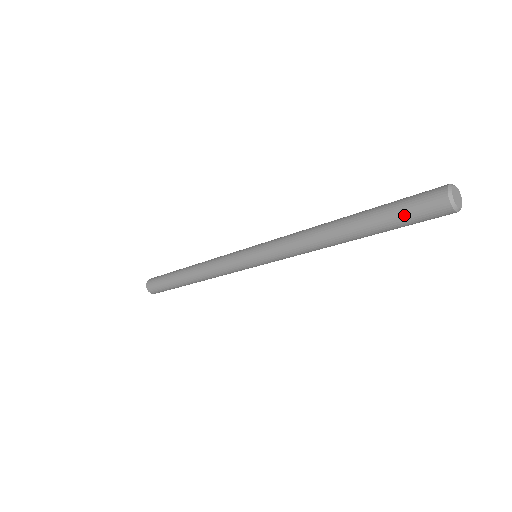
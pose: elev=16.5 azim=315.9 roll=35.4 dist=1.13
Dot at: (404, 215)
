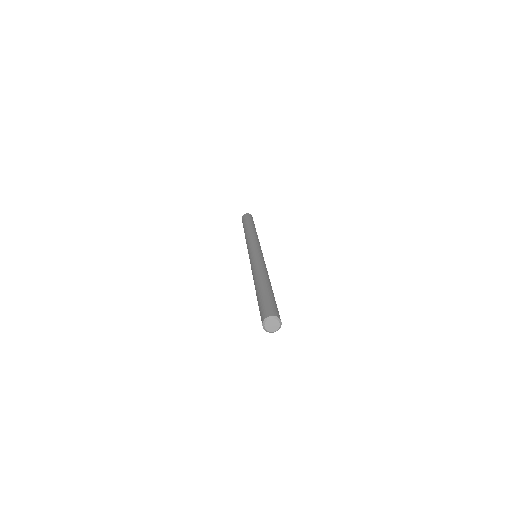
Dot at: (259, 309)
